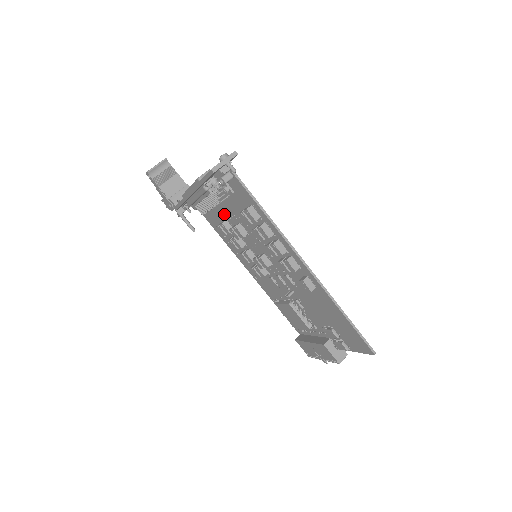
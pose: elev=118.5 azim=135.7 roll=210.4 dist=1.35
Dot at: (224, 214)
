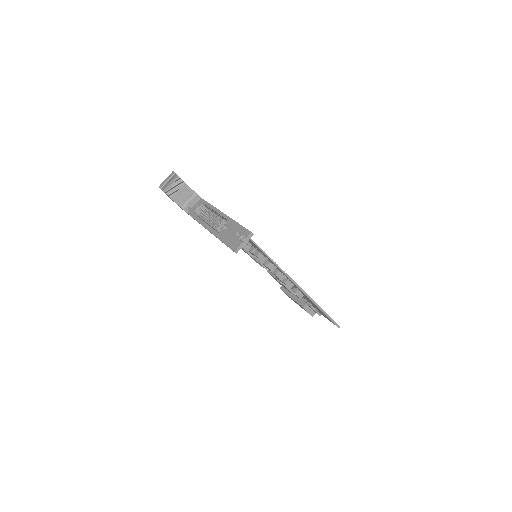
Dot at: occluded
